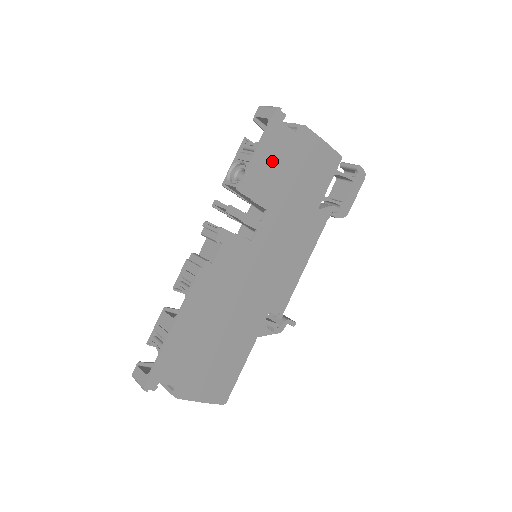
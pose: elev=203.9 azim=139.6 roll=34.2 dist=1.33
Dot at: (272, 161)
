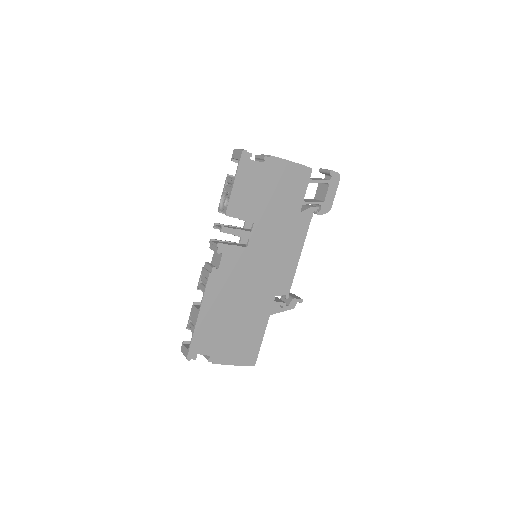
Dot at: (249, 188)
